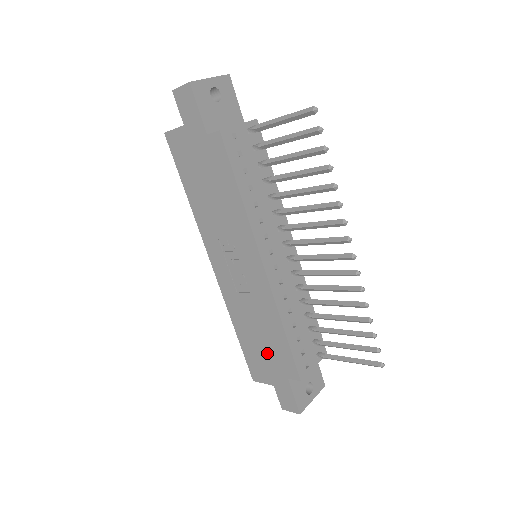
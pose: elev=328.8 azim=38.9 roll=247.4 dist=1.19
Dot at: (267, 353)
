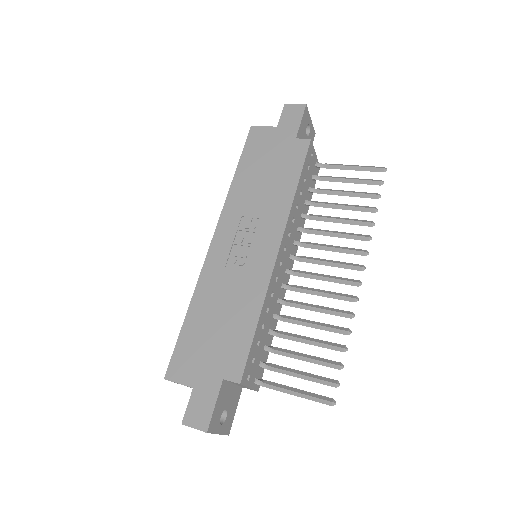
Dot at: (215, 343)
